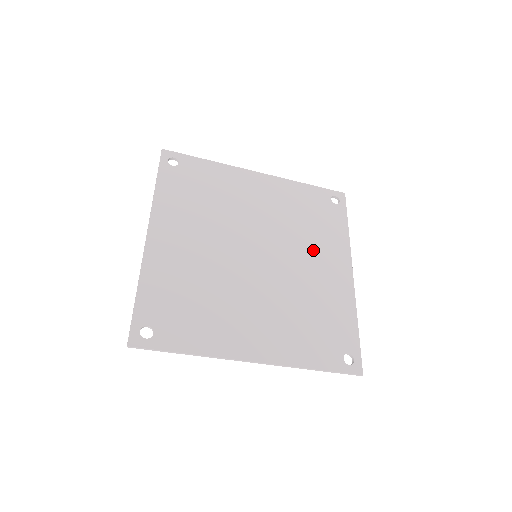
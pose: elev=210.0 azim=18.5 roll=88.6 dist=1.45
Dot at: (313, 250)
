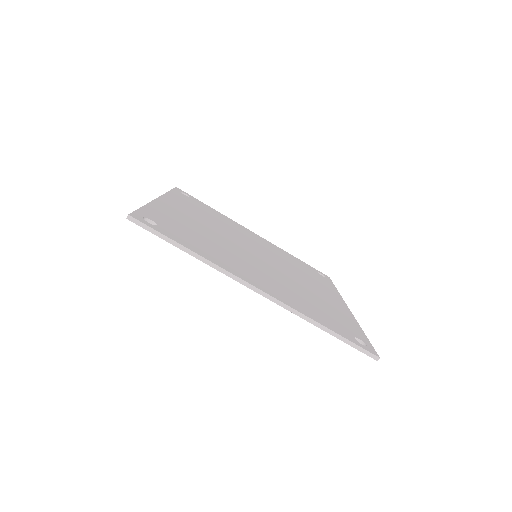
Dot at: (308, 280)
